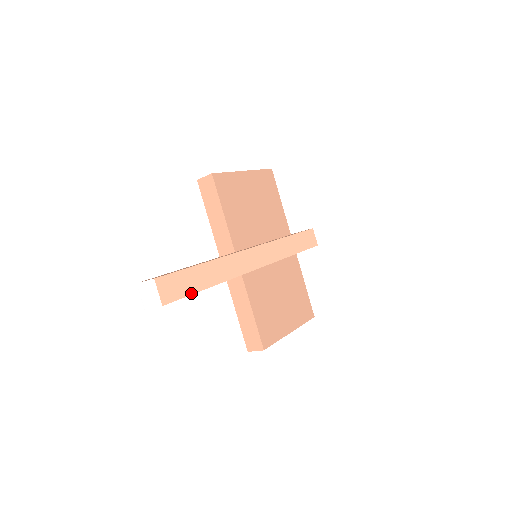
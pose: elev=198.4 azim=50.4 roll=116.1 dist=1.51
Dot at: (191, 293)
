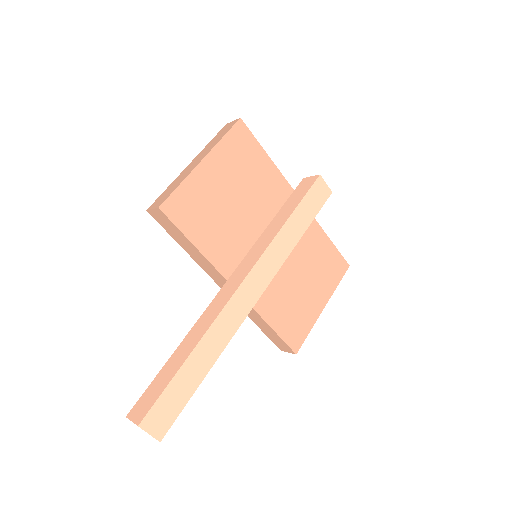
Dot at: (187, 400)
